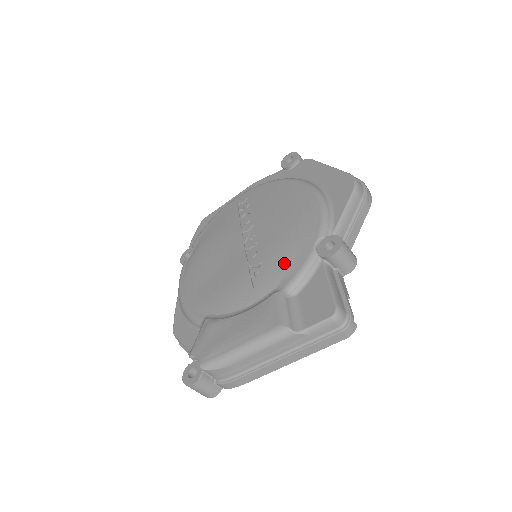
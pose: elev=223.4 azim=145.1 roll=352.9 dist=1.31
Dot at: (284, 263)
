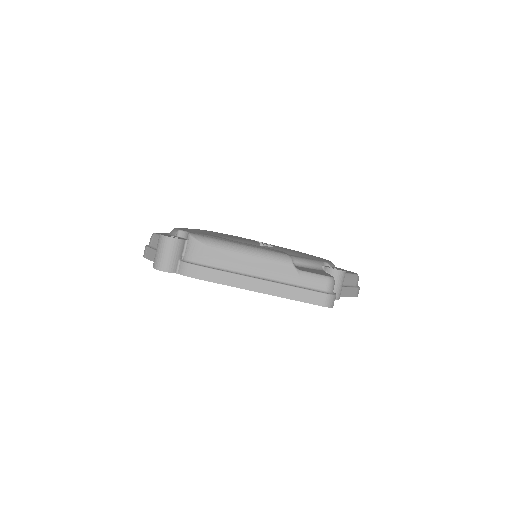
Dot at: (294, 253)
